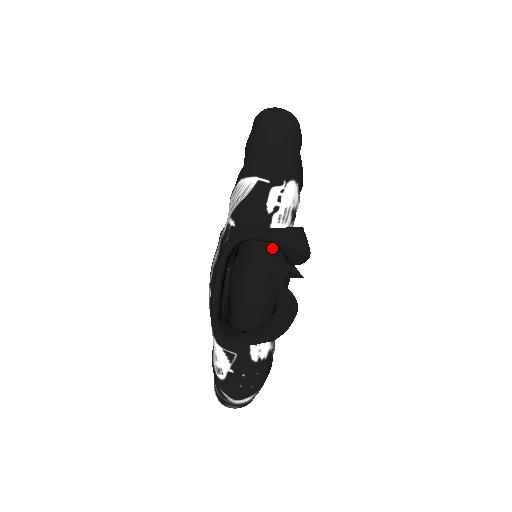
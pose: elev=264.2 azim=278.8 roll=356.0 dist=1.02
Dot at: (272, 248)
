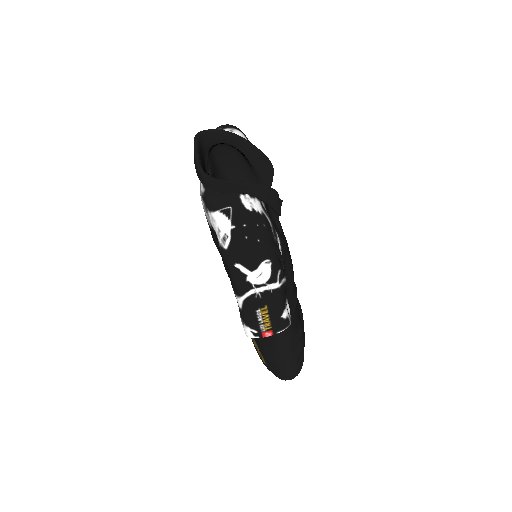
Dot at: occluded
